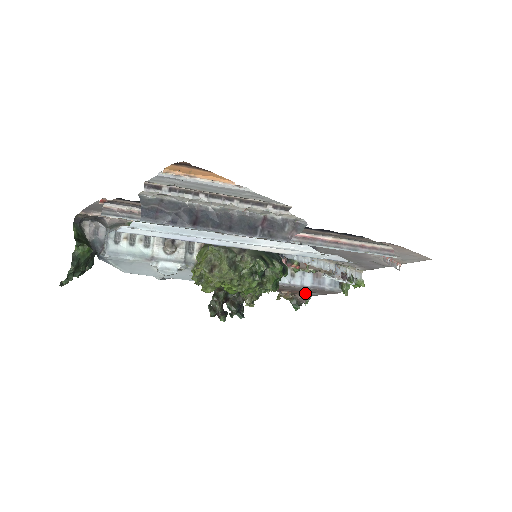
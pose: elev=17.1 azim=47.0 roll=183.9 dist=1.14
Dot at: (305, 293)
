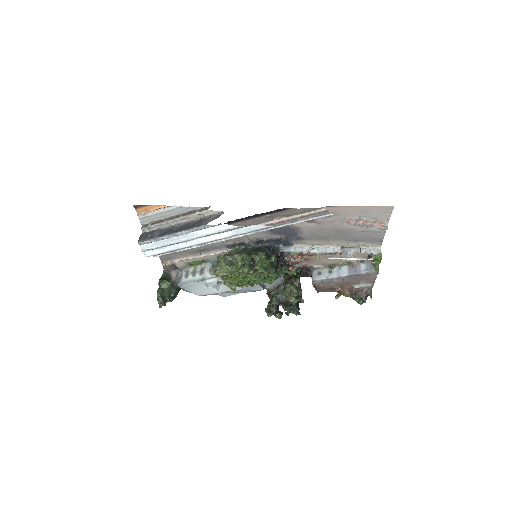
Dot at: (356, 286)
